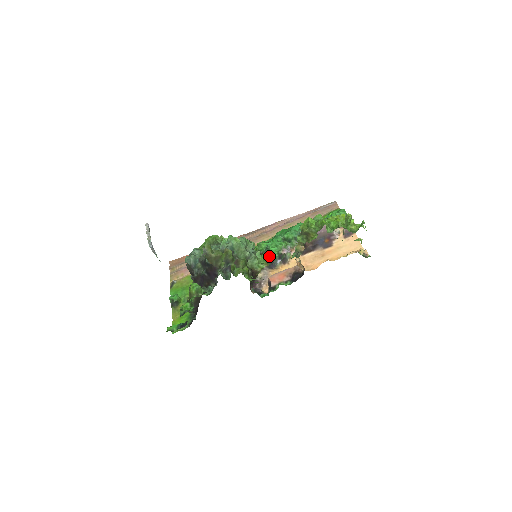
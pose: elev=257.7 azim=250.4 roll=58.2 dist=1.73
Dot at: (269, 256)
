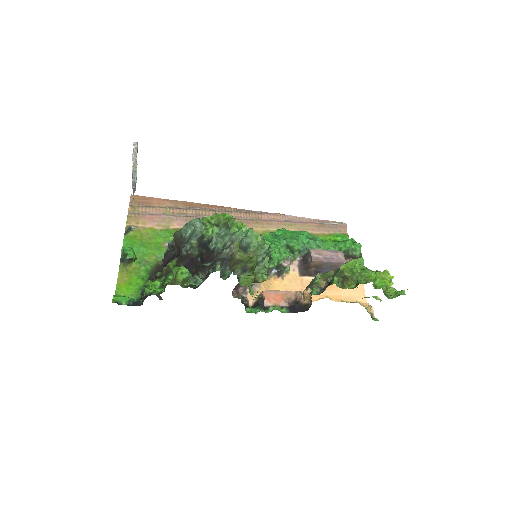
Dot at: occluded
